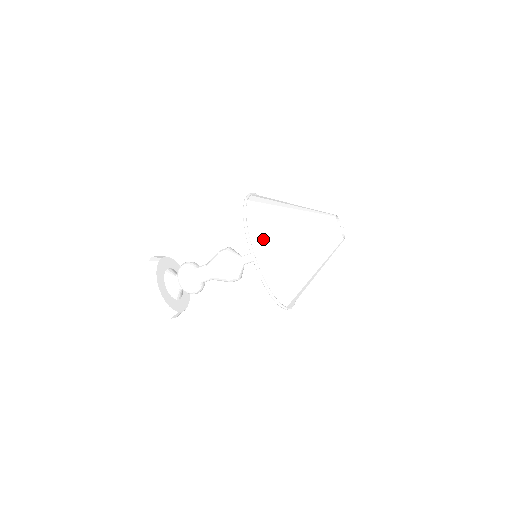
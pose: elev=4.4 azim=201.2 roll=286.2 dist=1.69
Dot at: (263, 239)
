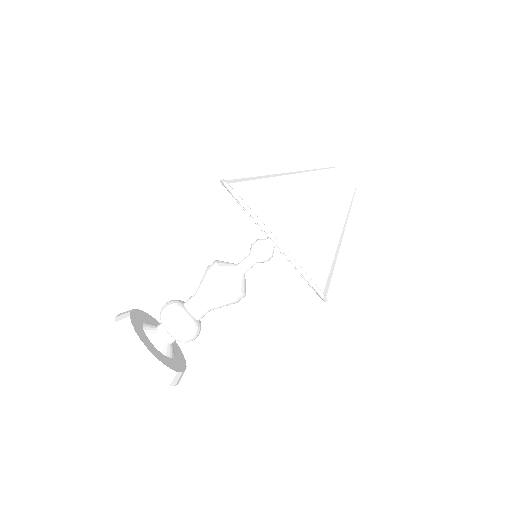
Dot at: (277, 217)
